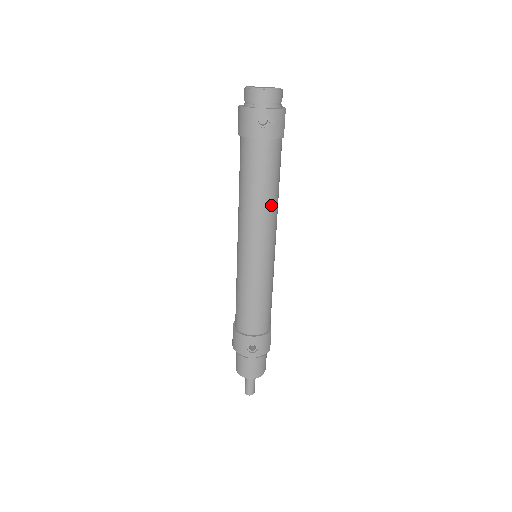
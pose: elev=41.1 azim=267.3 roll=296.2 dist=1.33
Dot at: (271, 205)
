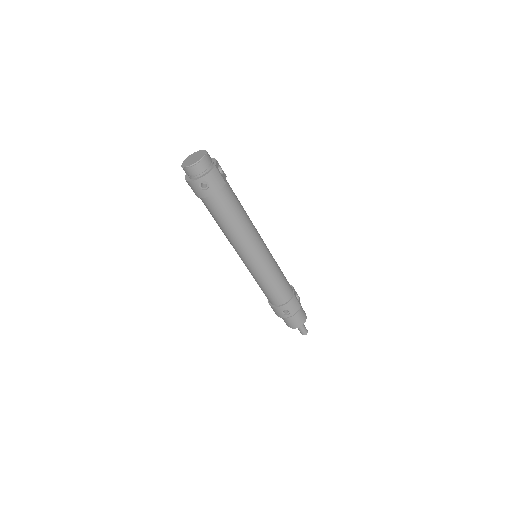
Dot at: (243, 227)
